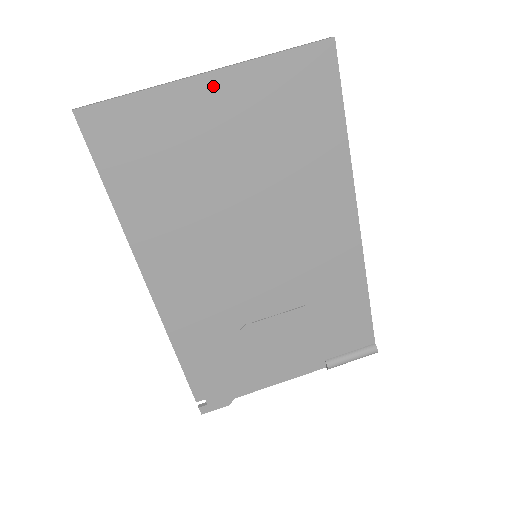
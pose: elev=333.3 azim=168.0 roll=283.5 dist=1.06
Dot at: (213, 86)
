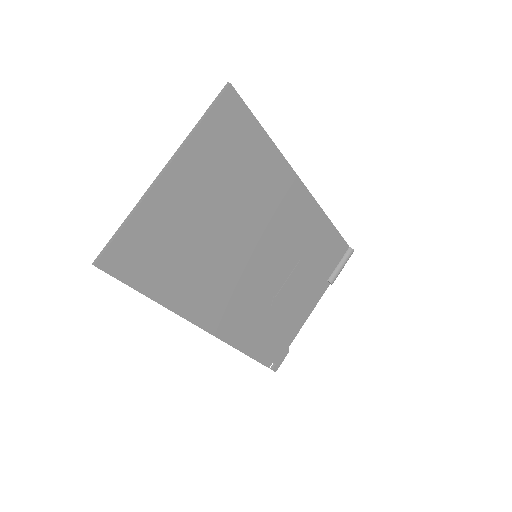
Dot at: (173, 176)
